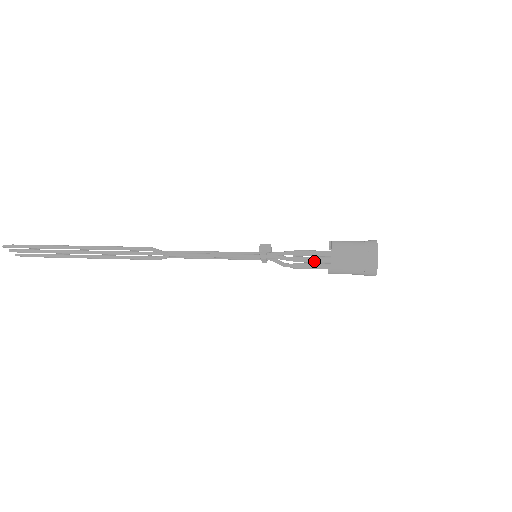
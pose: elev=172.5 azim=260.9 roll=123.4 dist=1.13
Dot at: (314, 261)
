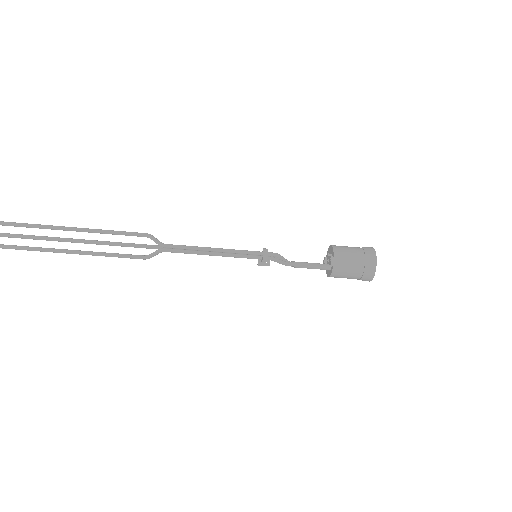
Dot at: (313, 264)
